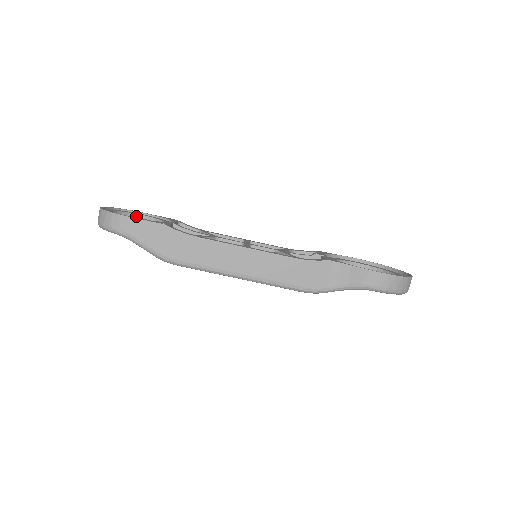
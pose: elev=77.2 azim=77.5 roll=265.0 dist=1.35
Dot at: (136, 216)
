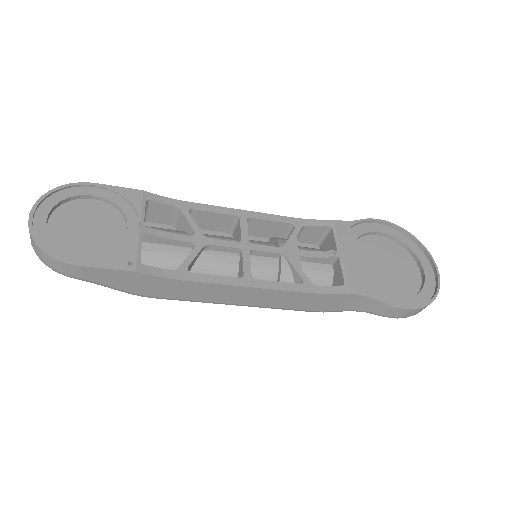
Dot at: (82, 197)
